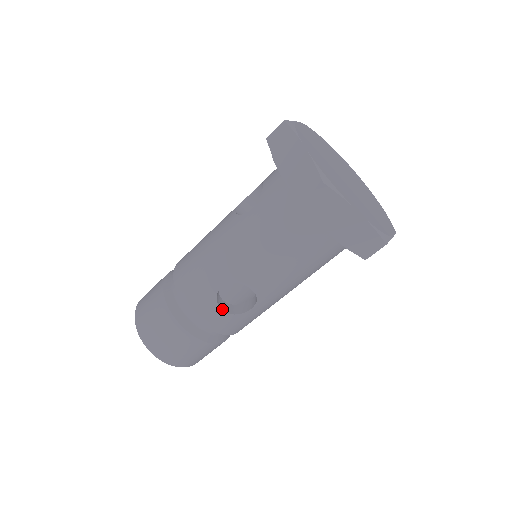
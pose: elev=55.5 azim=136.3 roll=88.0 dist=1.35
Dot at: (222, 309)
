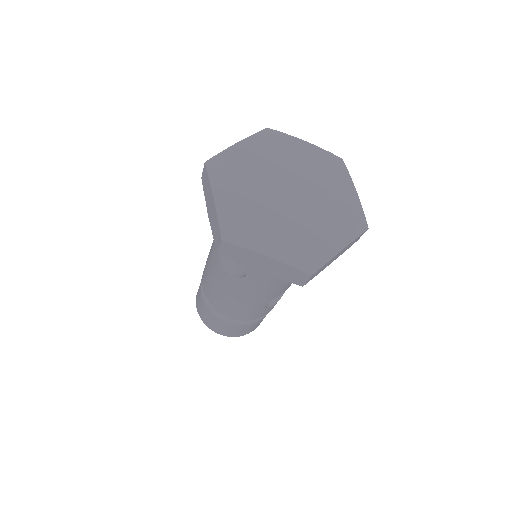
Dot at: (273, 304)
